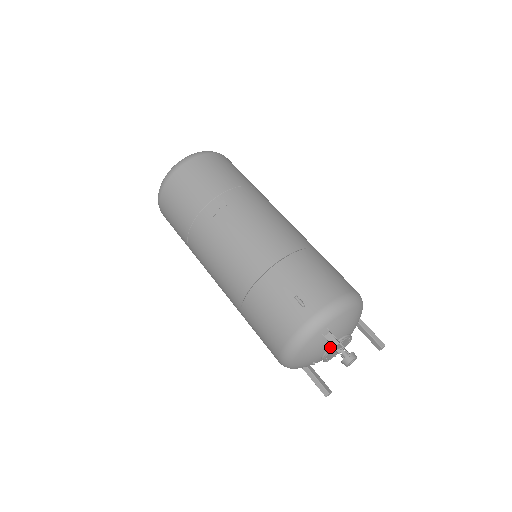
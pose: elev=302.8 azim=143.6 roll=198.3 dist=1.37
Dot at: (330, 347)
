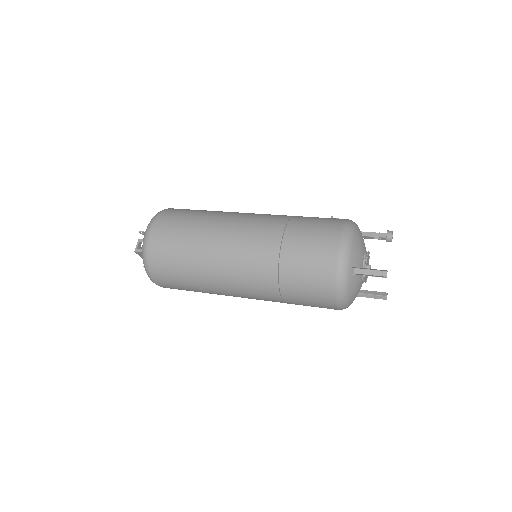
Dot at: occluded
